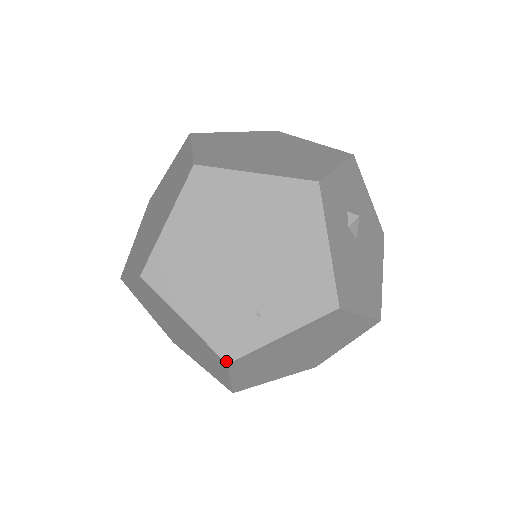
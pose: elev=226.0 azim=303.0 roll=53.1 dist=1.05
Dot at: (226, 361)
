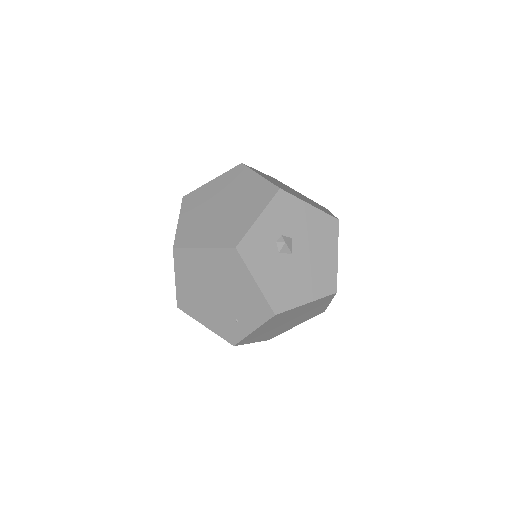
Dot at: (233, 345)
